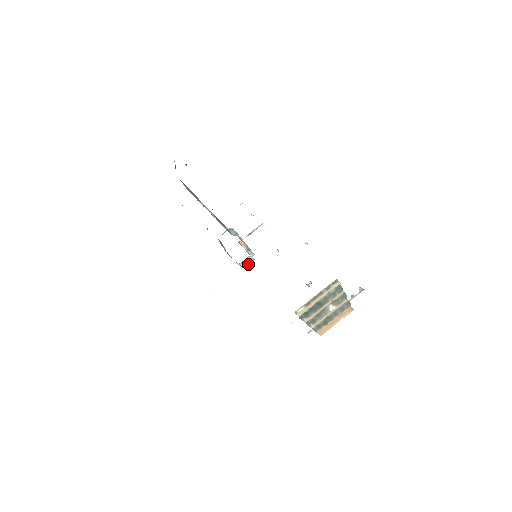
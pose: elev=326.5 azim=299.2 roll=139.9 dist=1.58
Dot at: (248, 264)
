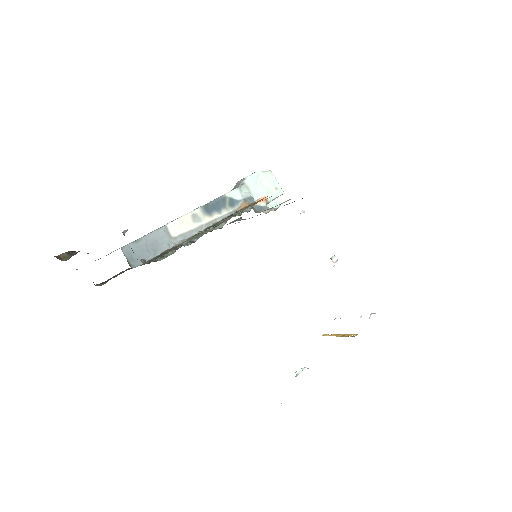
Dot at: occluded
